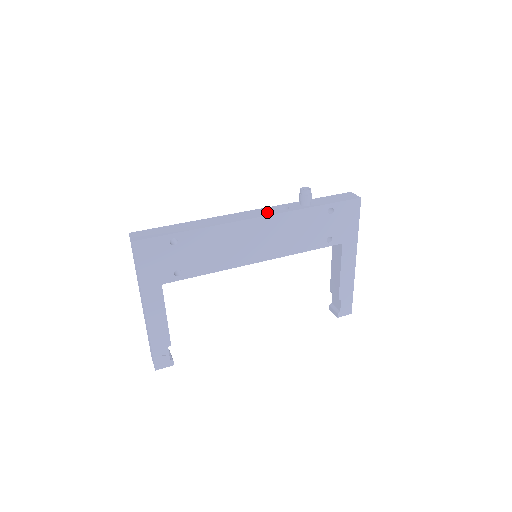
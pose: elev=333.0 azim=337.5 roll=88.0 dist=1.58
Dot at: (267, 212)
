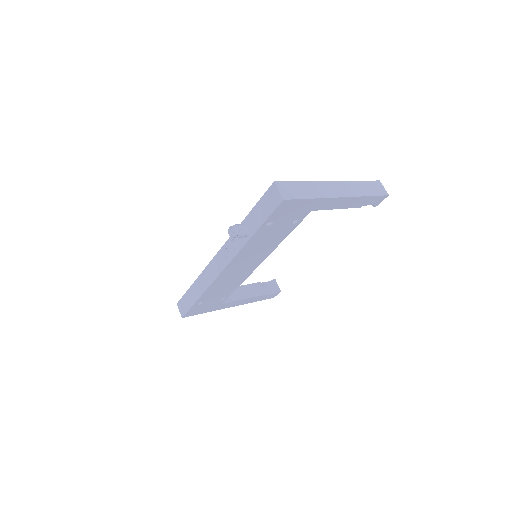
Dot at: (227, 255)
